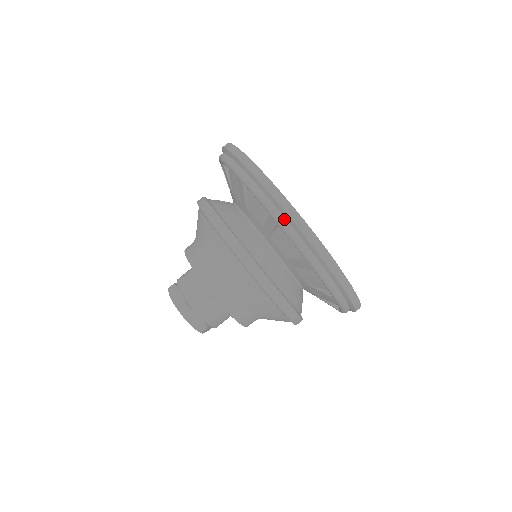
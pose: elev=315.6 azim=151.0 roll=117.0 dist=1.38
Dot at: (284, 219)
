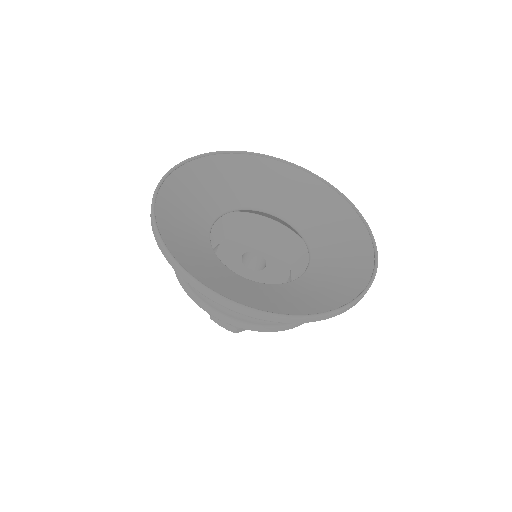
Dot at: occluded
